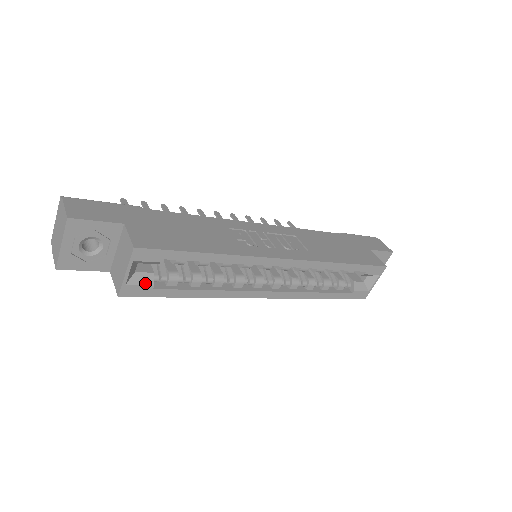
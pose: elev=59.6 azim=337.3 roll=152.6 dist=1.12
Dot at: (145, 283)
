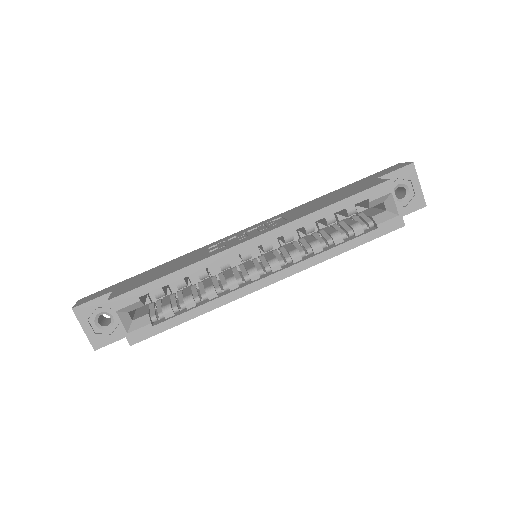
Dot at: (143, 325)
